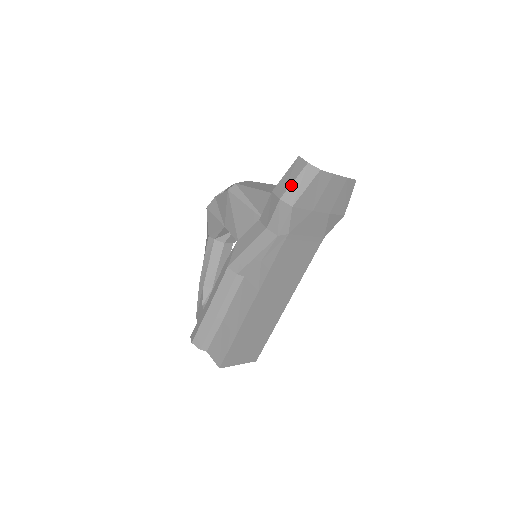
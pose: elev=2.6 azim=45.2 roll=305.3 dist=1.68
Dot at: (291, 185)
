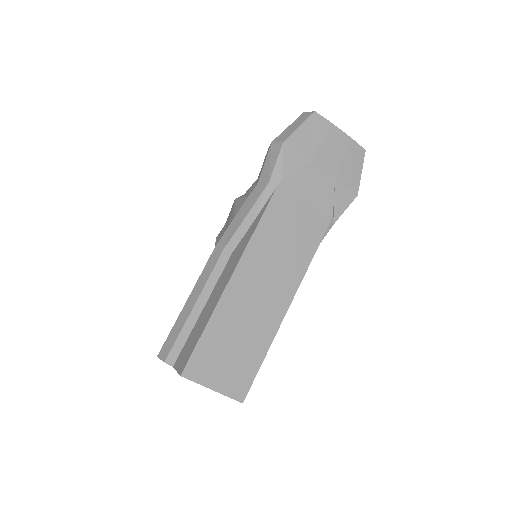
Dot at: (284, 130)
